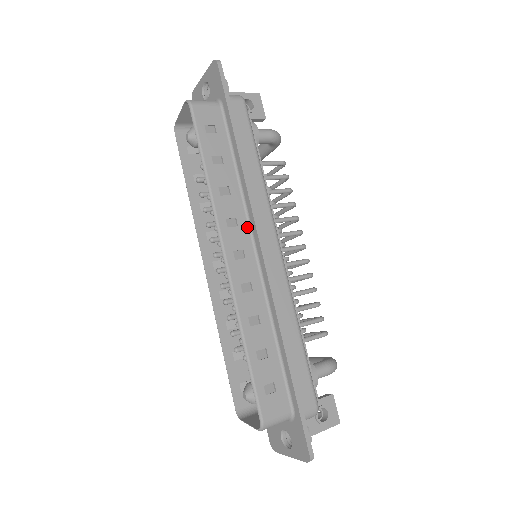
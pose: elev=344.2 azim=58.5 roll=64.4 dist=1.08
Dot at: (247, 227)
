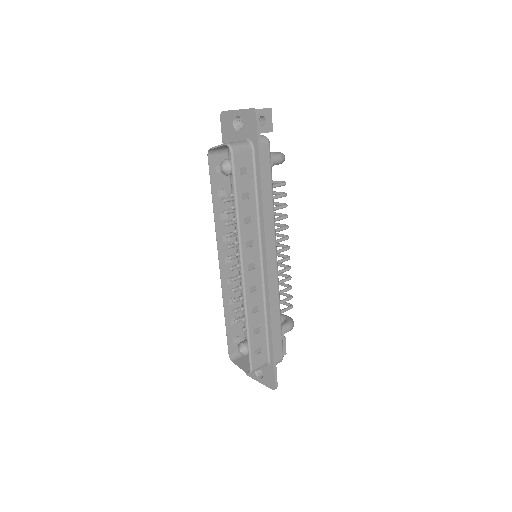
Dot at: (258, 246)
